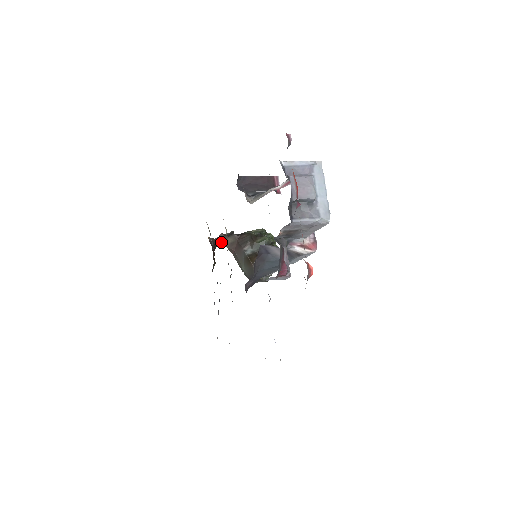
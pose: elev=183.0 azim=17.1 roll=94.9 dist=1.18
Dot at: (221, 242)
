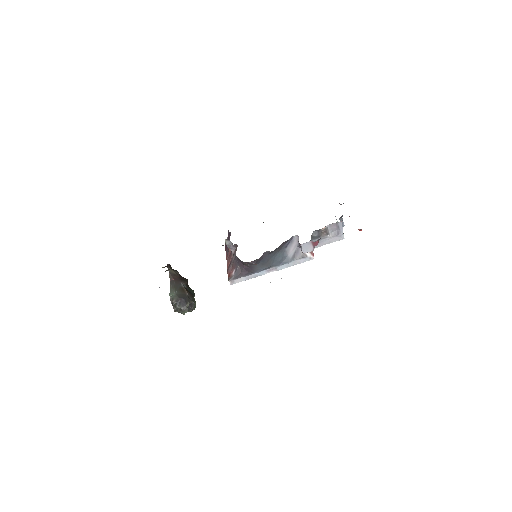
Dot at: (169, 268)
